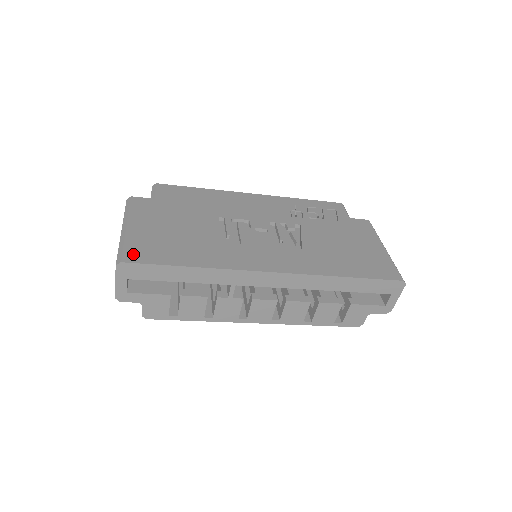
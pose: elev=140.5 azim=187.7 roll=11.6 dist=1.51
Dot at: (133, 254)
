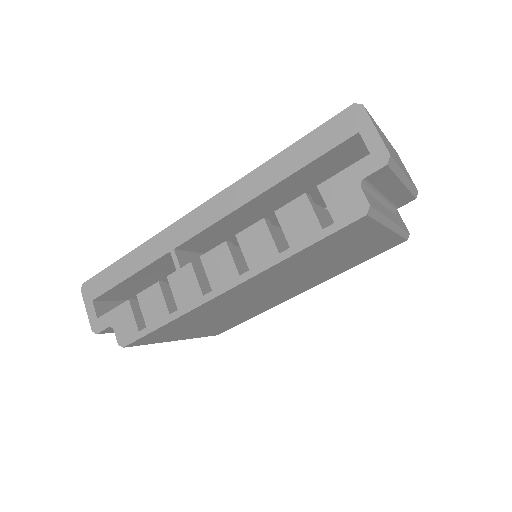
Dot at: occluded
